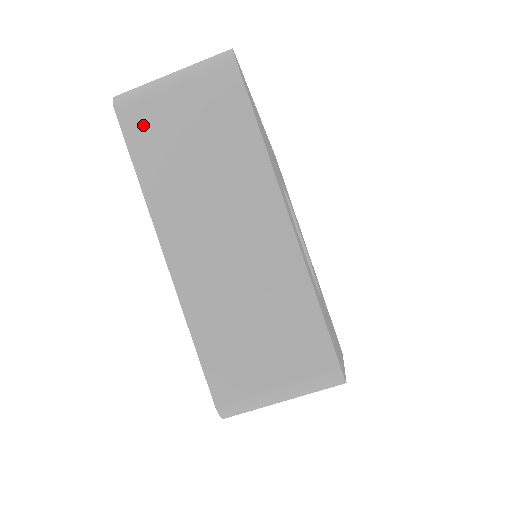
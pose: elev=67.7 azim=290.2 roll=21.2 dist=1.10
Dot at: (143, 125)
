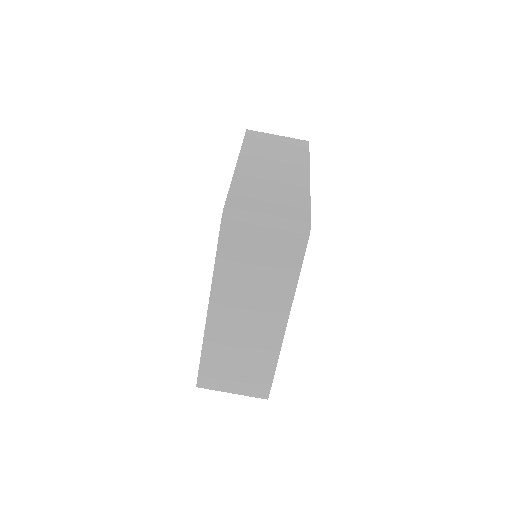
Dot at: (256, 136)
